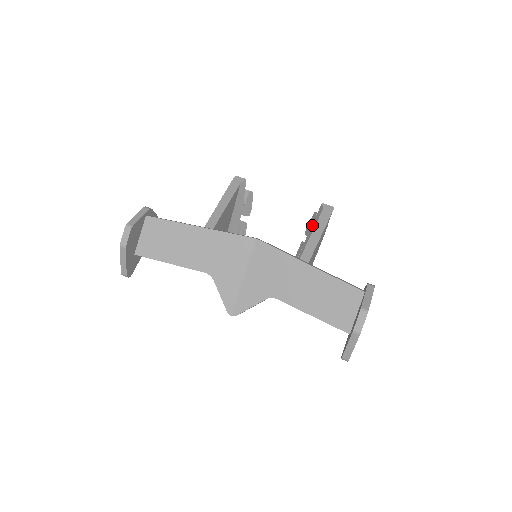
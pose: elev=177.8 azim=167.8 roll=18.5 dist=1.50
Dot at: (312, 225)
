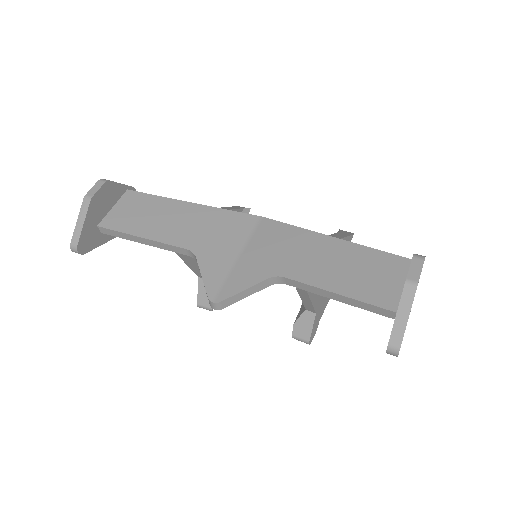
Dot at: occluded
